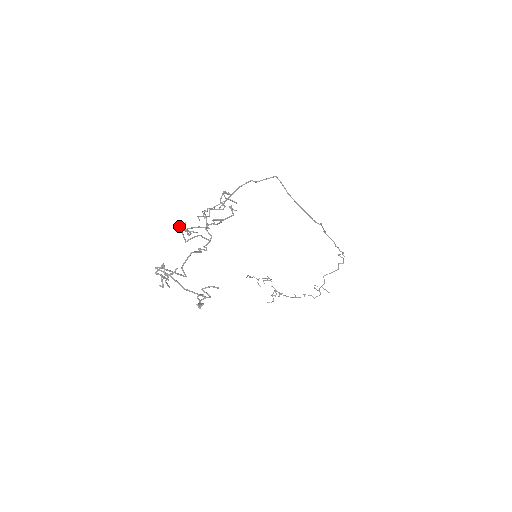
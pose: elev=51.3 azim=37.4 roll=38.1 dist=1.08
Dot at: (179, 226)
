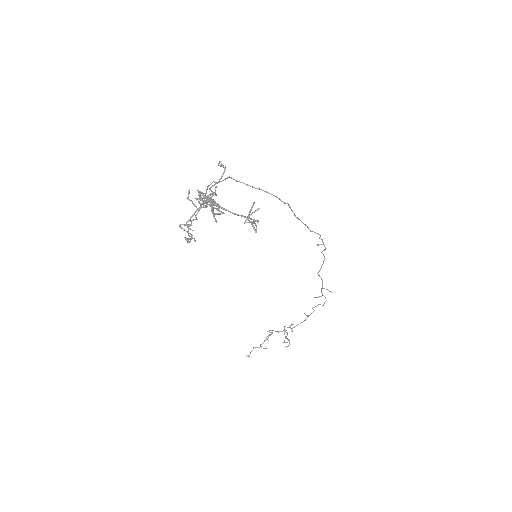
Dot at: (179, 225)
